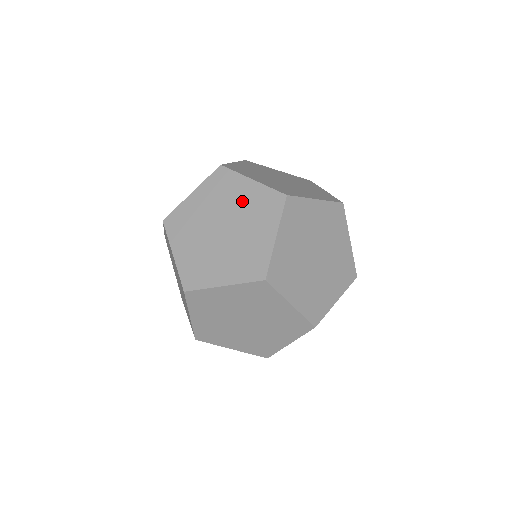
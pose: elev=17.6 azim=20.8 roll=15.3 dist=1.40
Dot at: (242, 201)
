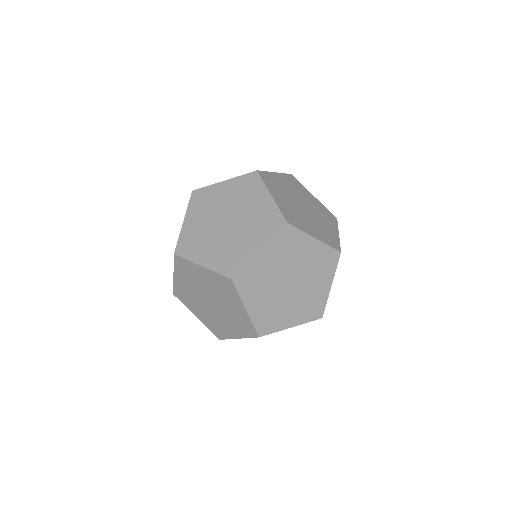
Dot at: (307, 258)
